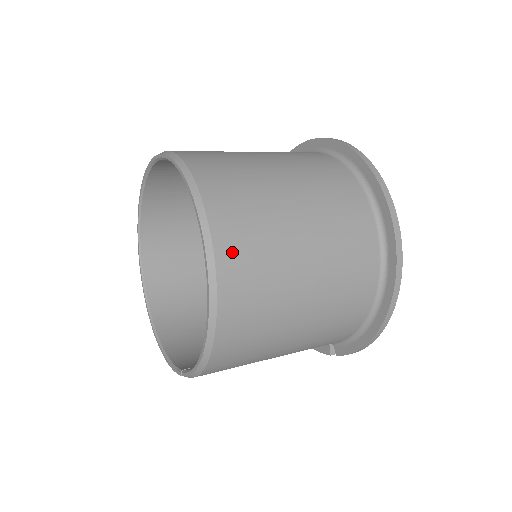
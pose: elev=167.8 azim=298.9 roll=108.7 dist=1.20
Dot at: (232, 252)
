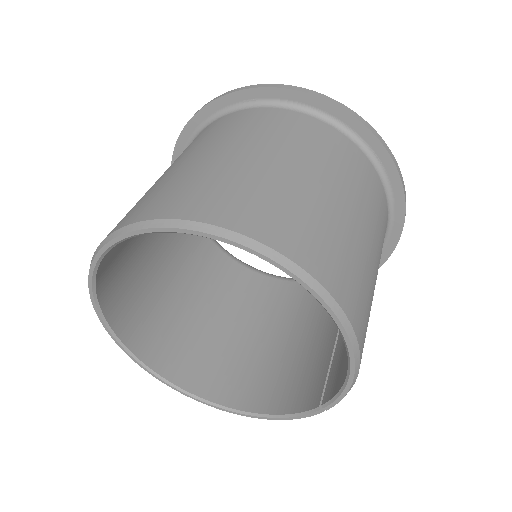
Dot at: (305, 249)
